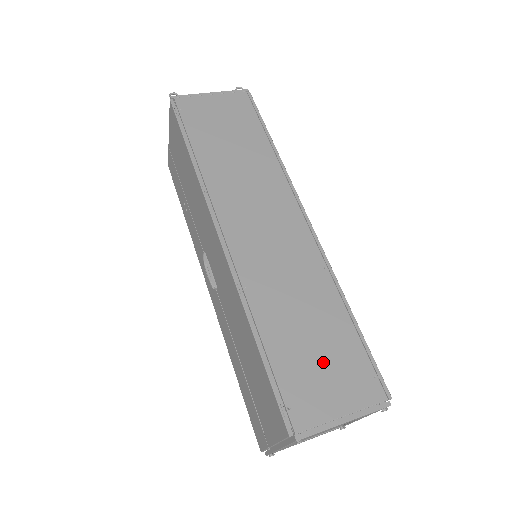
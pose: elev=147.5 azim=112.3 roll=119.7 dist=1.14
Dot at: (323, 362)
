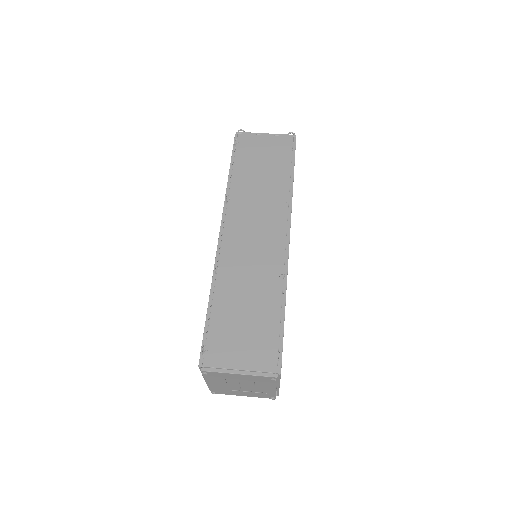
Dot at: (245, 332)
